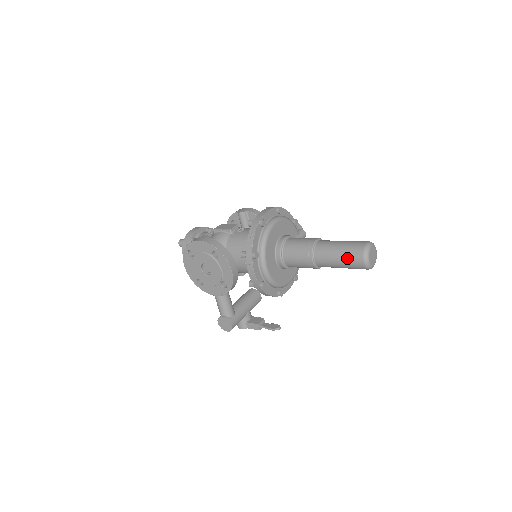
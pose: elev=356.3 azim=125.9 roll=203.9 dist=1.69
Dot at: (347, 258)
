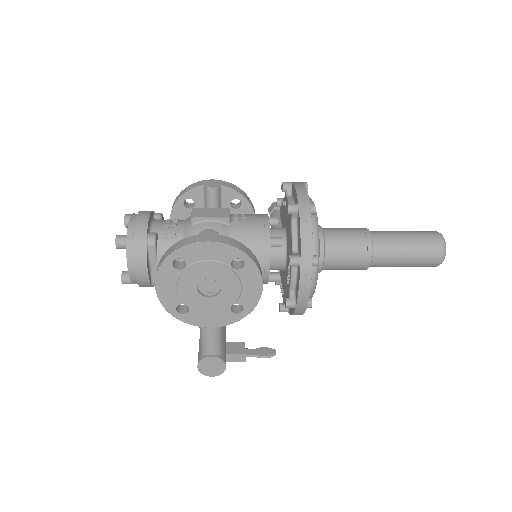
Dot at: (421, 255)
